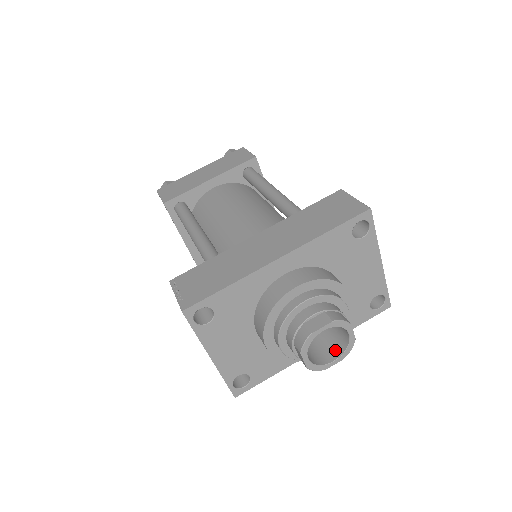
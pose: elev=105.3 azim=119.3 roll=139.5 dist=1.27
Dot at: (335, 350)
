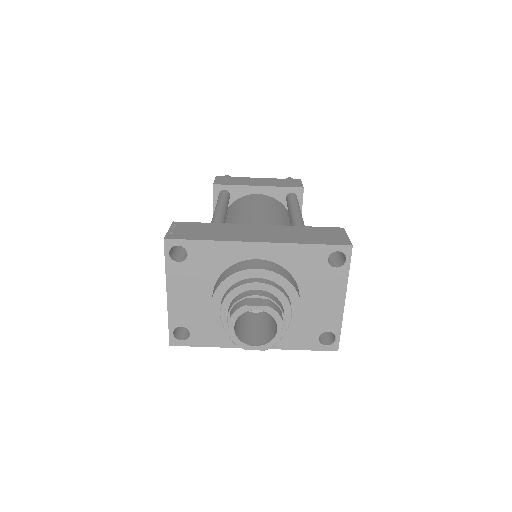
Dot at: (262, 340)
